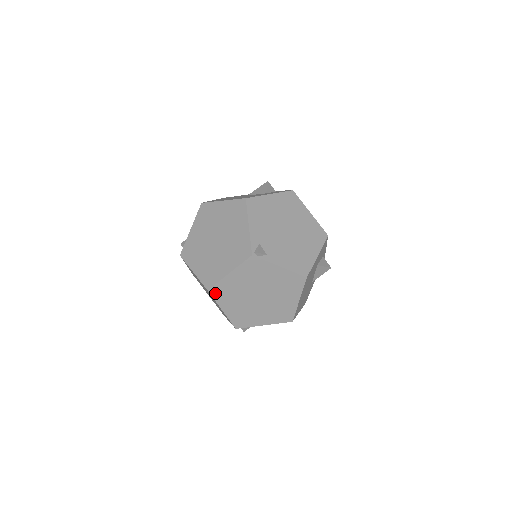
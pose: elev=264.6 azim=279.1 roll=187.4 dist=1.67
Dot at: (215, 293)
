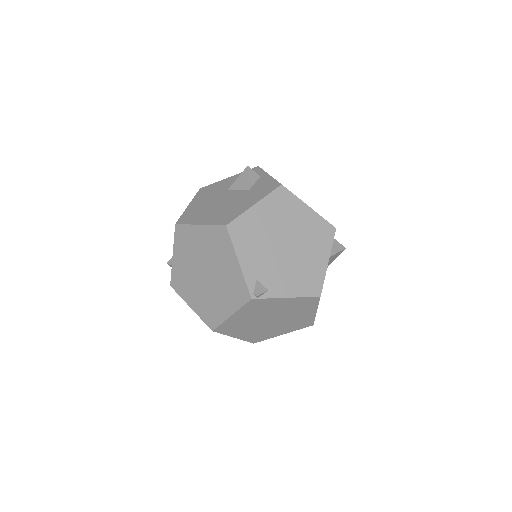
Dot at: (221, 330)
